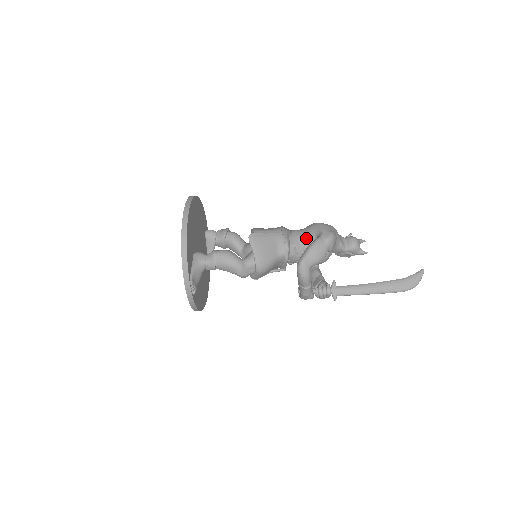
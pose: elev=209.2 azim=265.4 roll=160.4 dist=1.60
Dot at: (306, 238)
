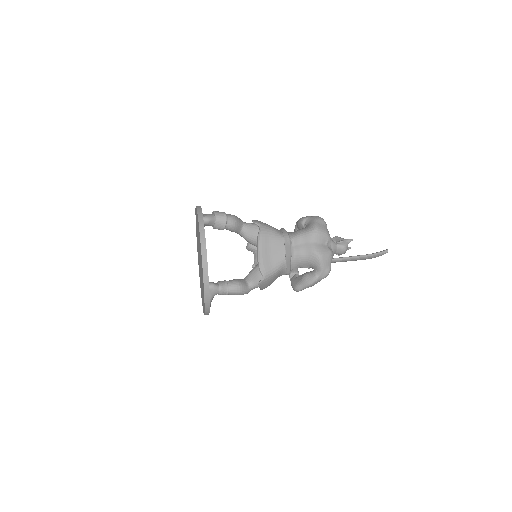
Dot at: (305, 265)
